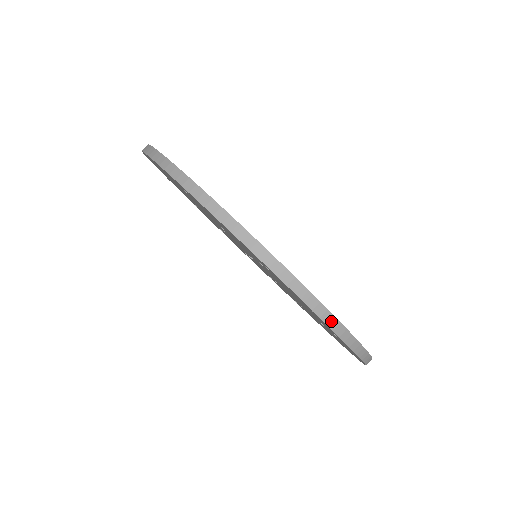
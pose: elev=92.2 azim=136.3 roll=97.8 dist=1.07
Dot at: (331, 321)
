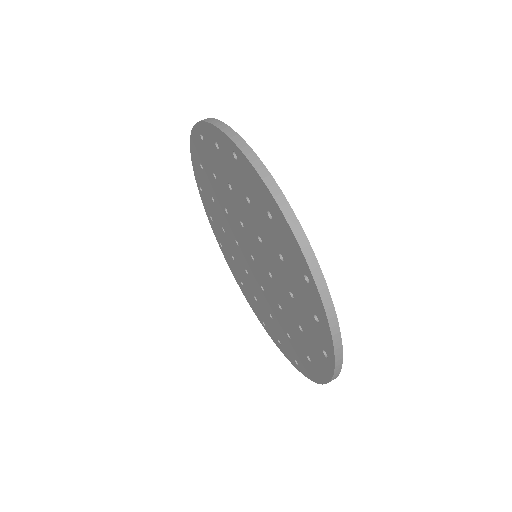
Dot at: (338, 369)
